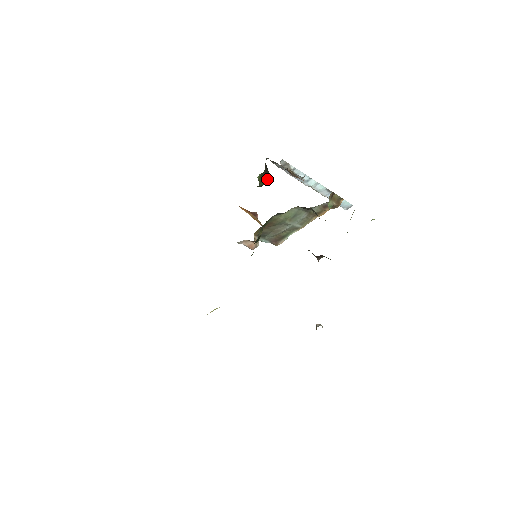
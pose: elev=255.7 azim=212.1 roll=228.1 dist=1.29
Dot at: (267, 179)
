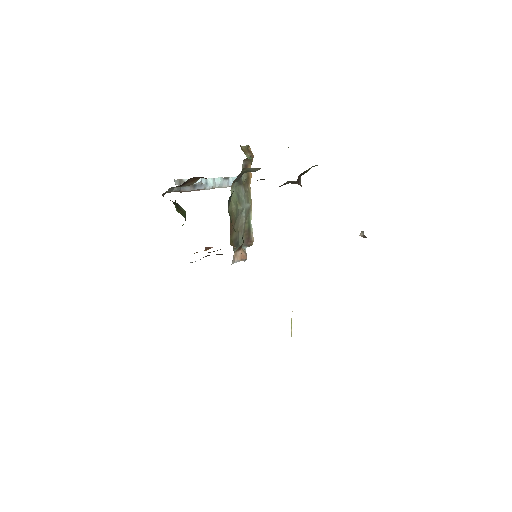
Dot at: (182, 210)
